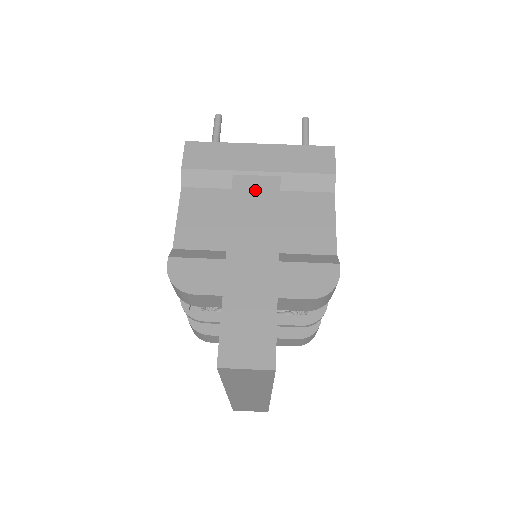
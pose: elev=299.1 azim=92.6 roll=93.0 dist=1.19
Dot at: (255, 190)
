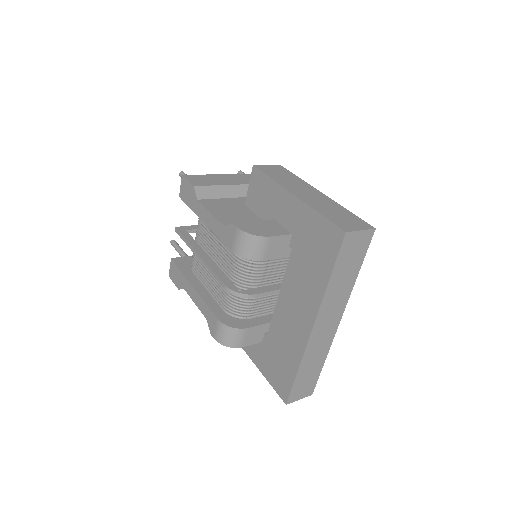
Dot at: (274, 170)
